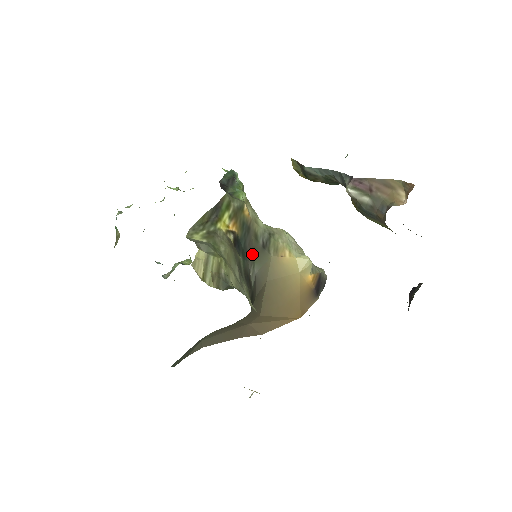
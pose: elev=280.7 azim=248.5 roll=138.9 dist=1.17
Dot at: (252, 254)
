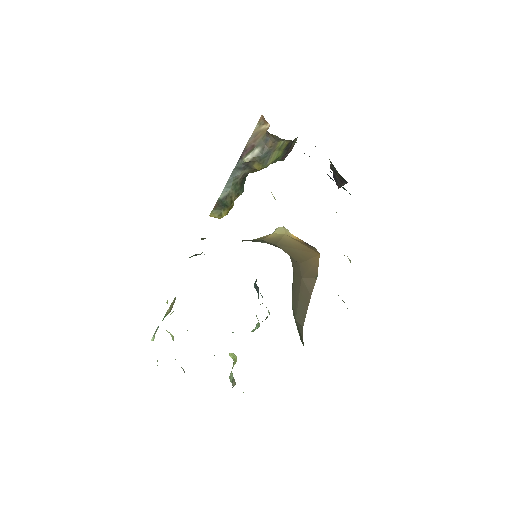
Dot at: occluded
